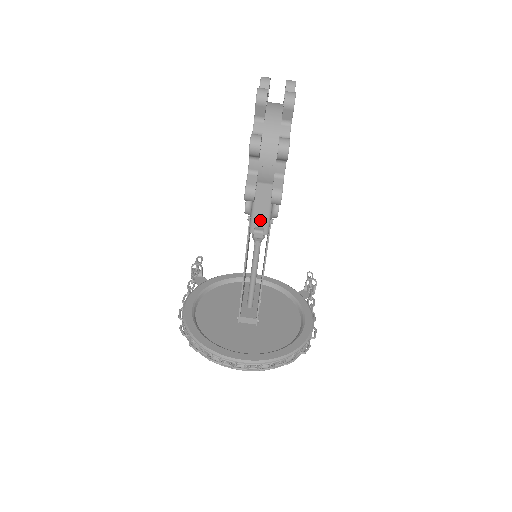
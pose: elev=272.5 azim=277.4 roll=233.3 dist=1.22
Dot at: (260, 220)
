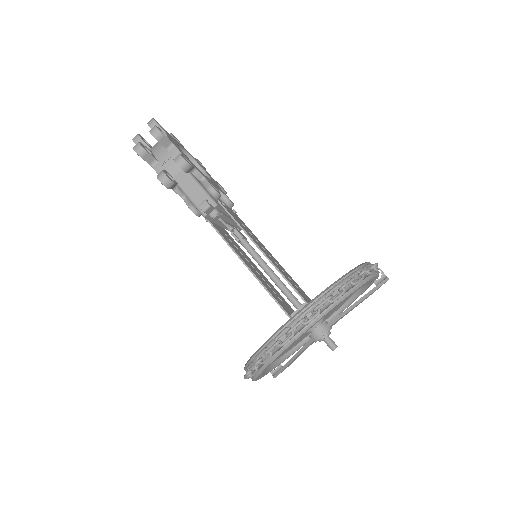
Dot at: (201, 200)
